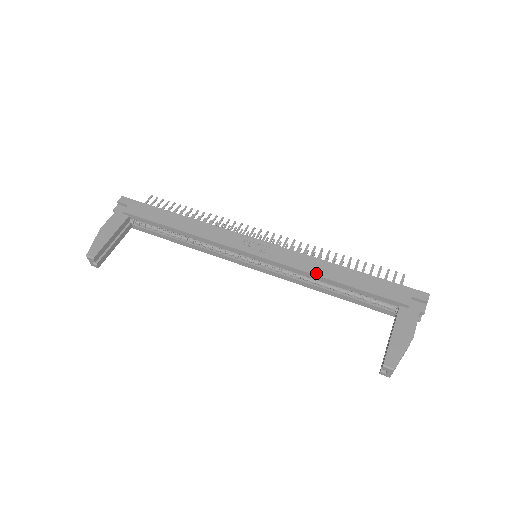
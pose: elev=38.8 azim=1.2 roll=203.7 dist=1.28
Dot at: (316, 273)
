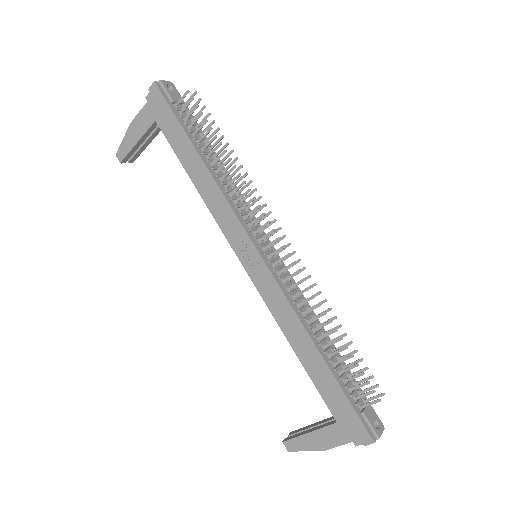
Dot at: (285, 332)
